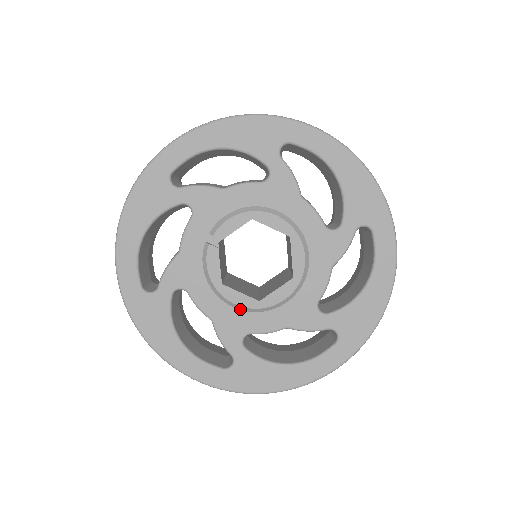
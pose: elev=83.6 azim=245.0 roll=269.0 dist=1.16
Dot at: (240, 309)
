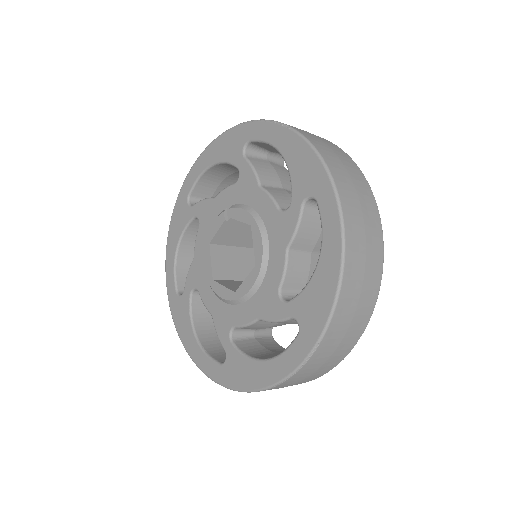
Dot at: (206, 271)
